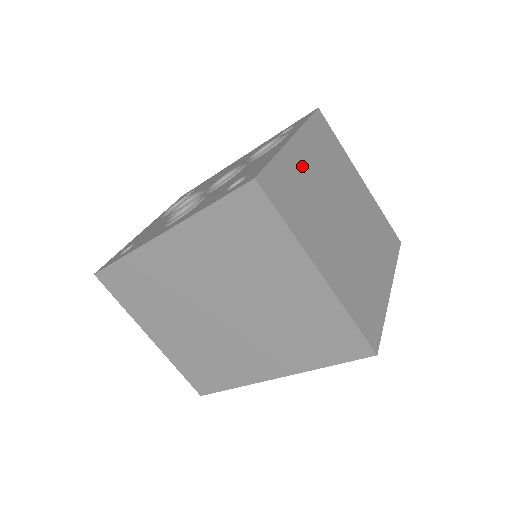
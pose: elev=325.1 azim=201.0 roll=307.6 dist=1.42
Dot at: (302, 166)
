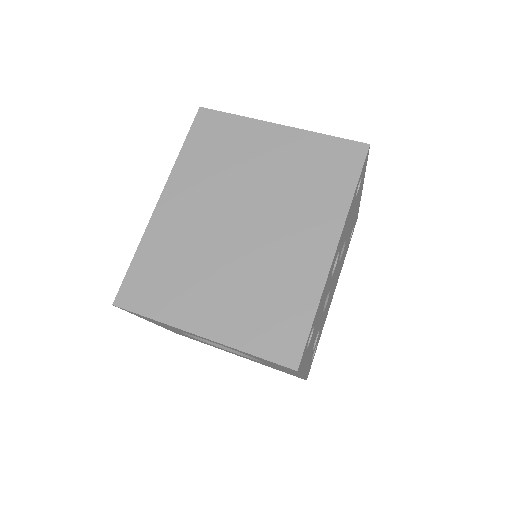
Dot at: occluded
